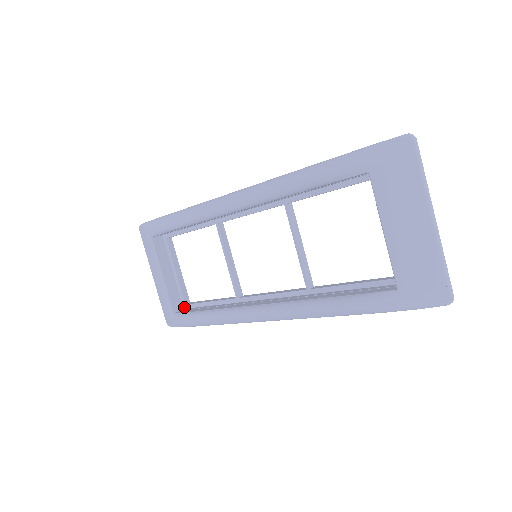
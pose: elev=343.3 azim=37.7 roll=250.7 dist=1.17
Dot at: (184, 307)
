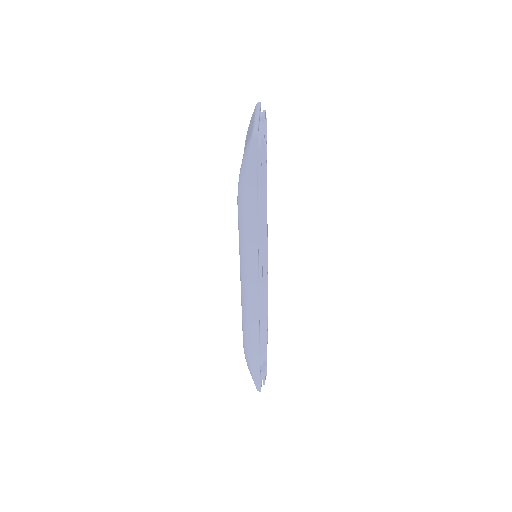
Dot at: (261, 361)
